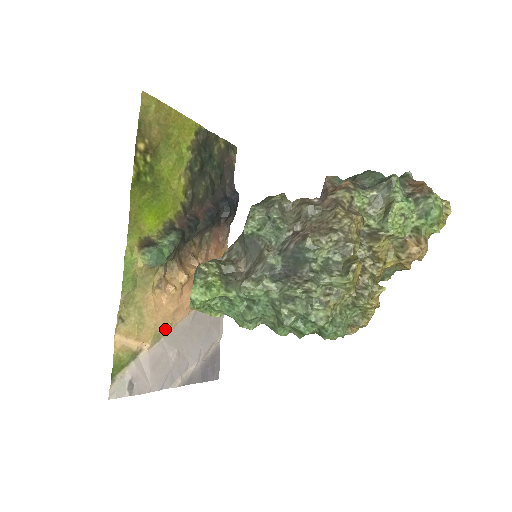
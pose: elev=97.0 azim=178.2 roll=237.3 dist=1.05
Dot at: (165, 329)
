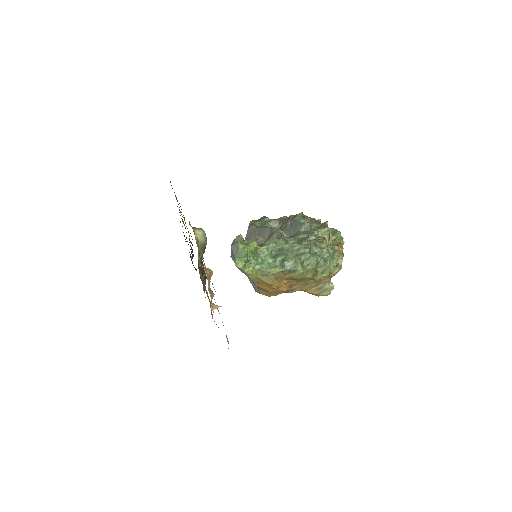
Dot at: (211, 293)
